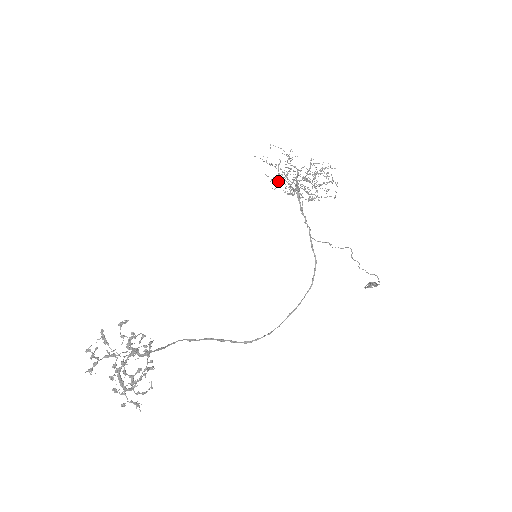
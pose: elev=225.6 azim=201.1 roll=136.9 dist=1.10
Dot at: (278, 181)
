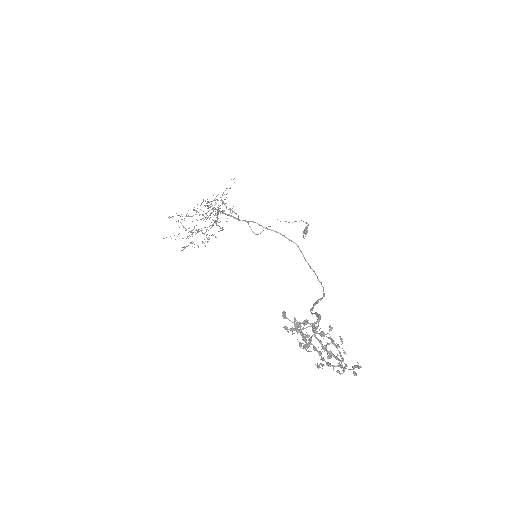
Dot at: occluded
